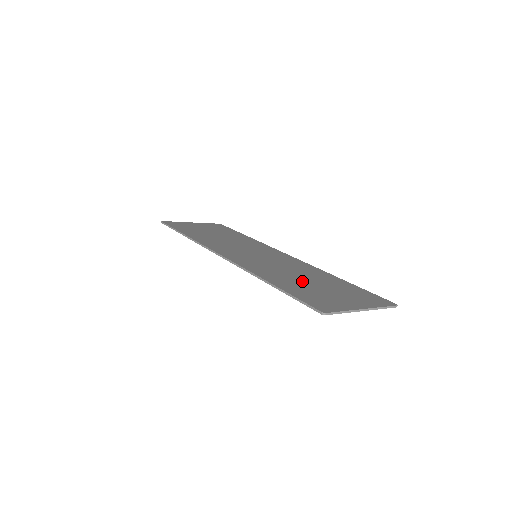
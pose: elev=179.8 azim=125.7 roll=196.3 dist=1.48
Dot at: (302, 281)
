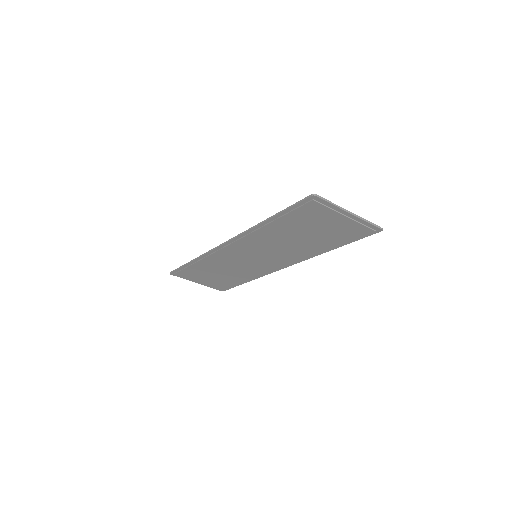
Dot at: (297, 231)
